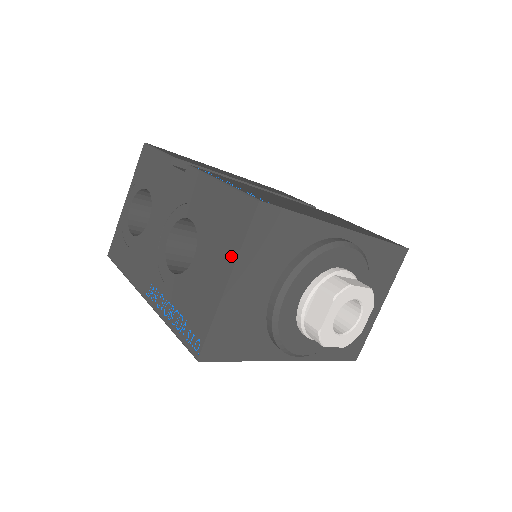
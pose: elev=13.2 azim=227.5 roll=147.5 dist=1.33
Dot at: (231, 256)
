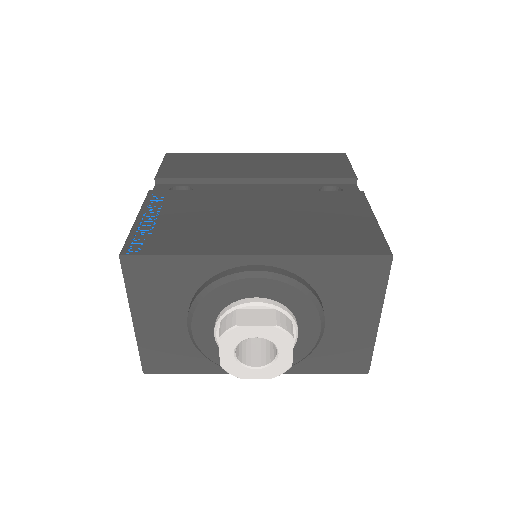
Dot at: occluded
